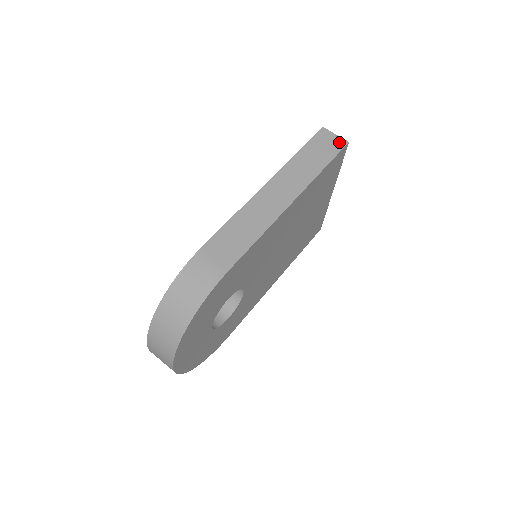
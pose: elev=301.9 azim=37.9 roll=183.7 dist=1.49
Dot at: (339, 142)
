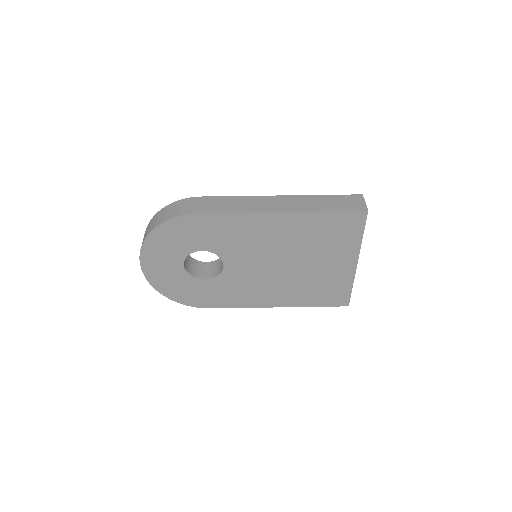
Dot at: (361, 207)
